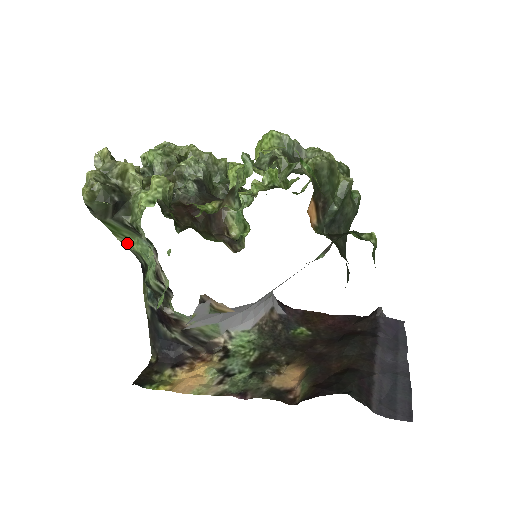
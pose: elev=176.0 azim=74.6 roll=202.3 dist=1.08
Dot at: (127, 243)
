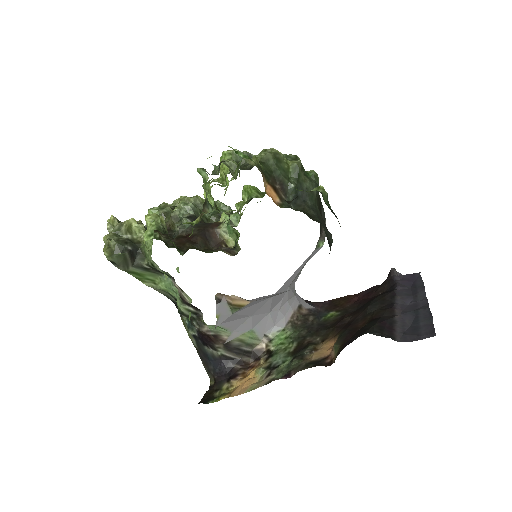
Dot at: (154, 285)
